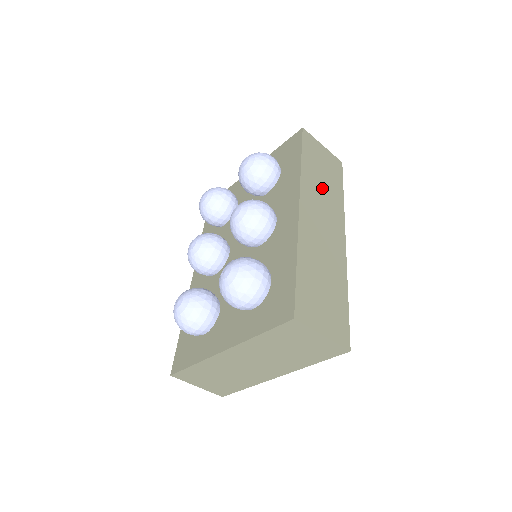
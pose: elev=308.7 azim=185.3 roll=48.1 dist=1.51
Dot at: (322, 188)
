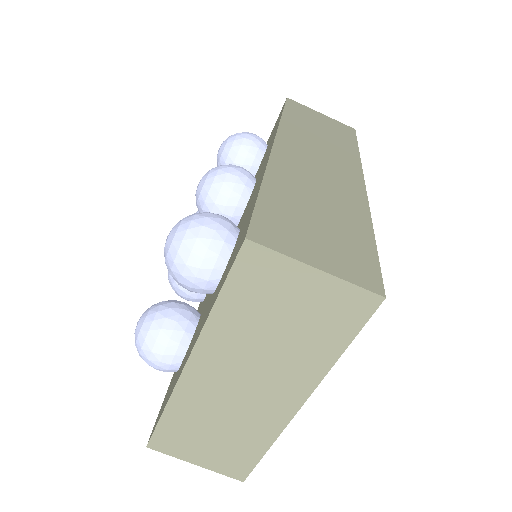
Dot at: (318, 139)
